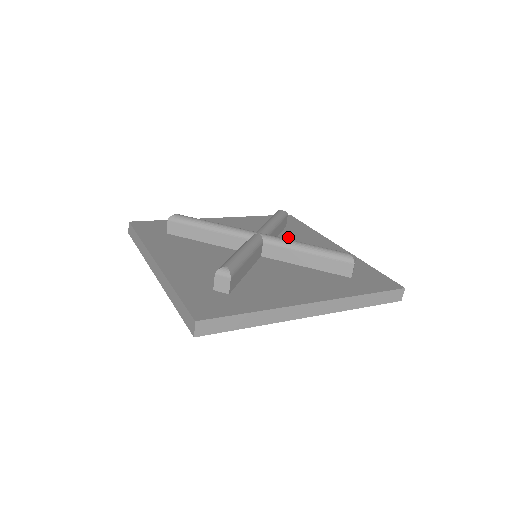
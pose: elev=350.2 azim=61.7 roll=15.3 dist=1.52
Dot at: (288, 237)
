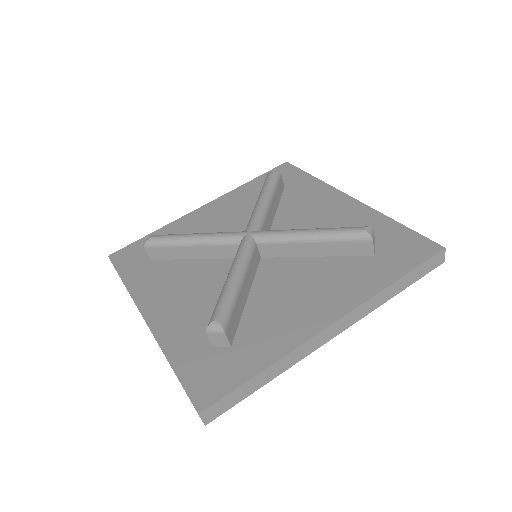
Dot at: (289, 207)
